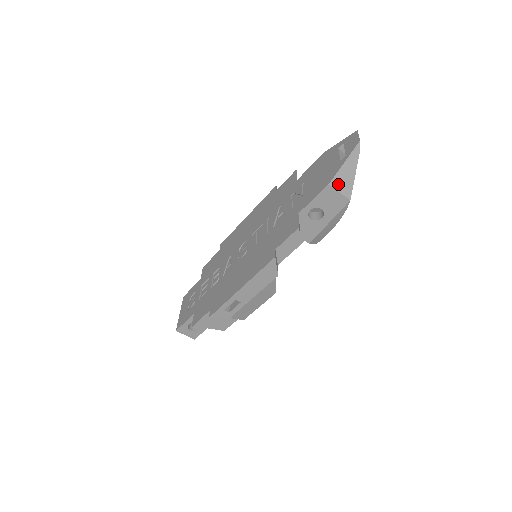
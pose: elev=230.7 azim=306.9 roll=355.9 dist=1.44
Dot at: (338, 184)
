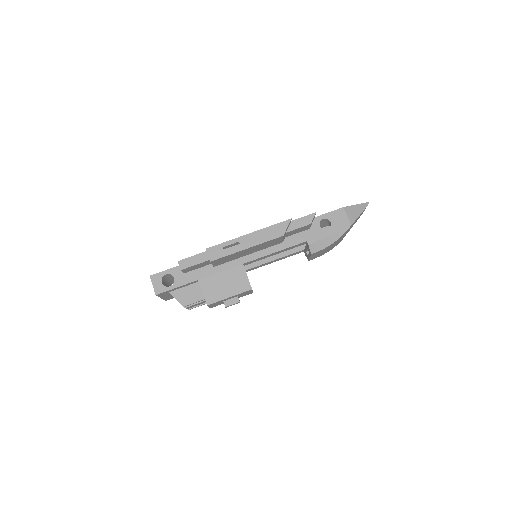
Dot at: (348, 211)
